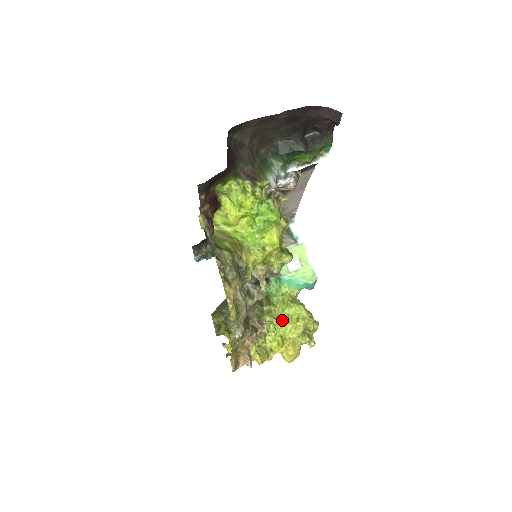
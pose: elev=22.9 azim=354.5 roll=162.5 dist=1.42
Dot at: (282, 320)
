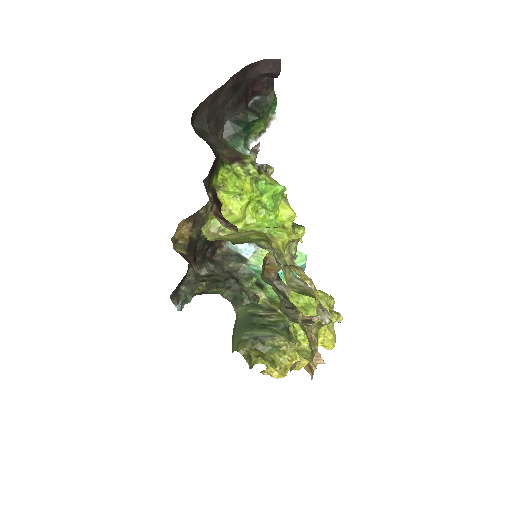
Dot at: (305, 311)
